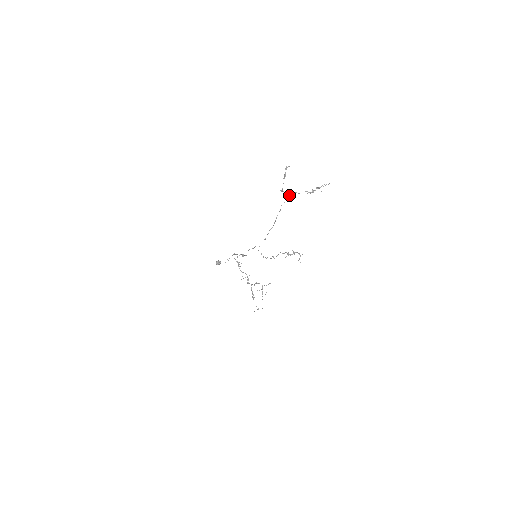
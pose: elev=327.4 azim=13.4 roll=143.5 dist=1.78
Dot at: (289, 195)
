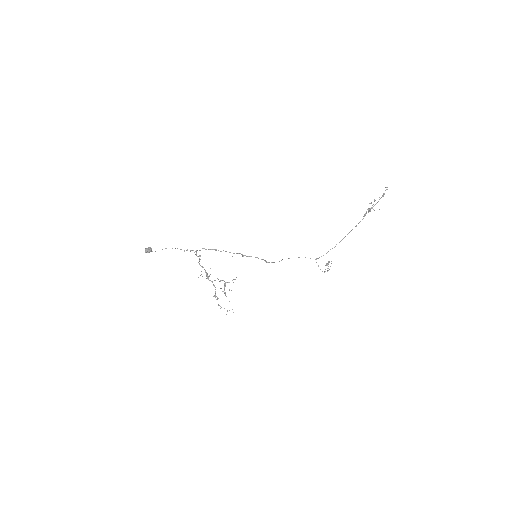
Dot at: (366, 211)
